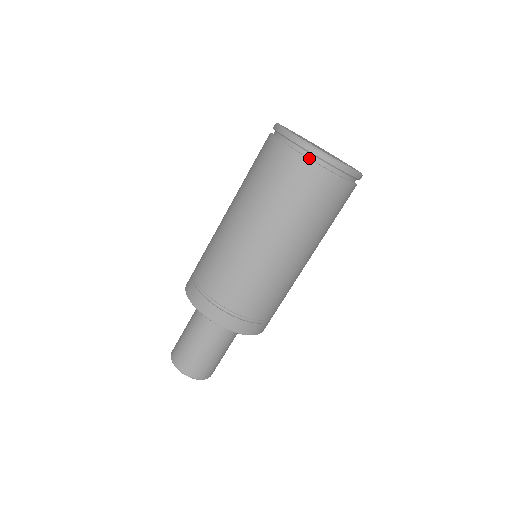
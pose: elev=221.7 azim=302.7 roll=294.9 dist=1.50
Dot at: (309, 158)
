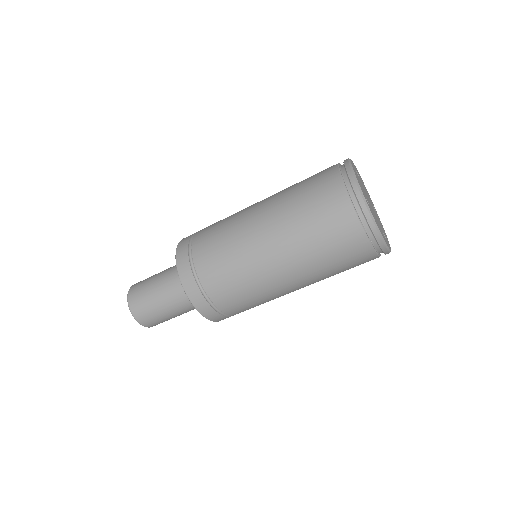
Dot at: (360, 218)
